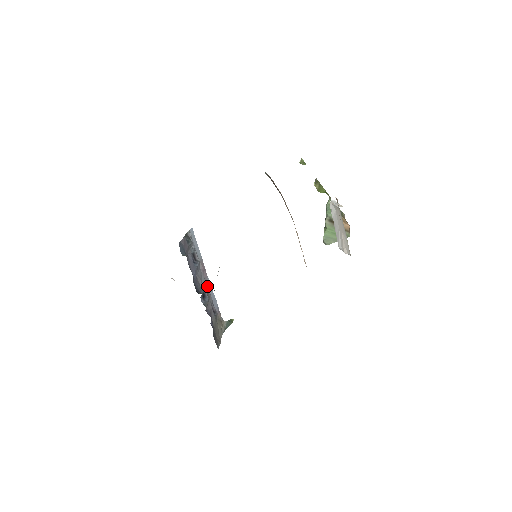
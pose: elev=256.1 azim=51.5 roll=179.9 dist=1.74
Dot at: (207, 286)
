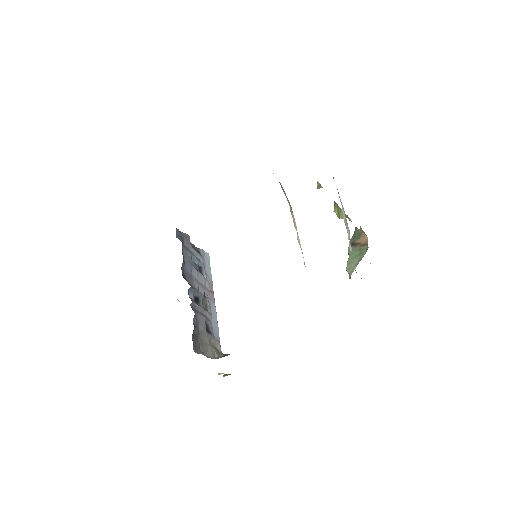
Dot at: (209, 305)
